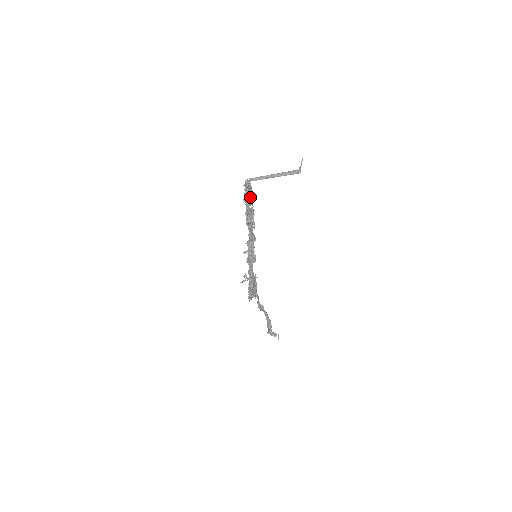
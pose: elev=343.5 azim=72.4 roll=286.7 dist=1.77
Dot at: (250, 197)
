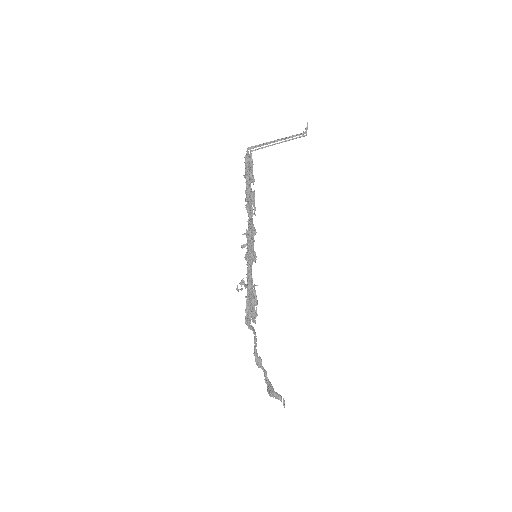
Dot at: (251, 172)
